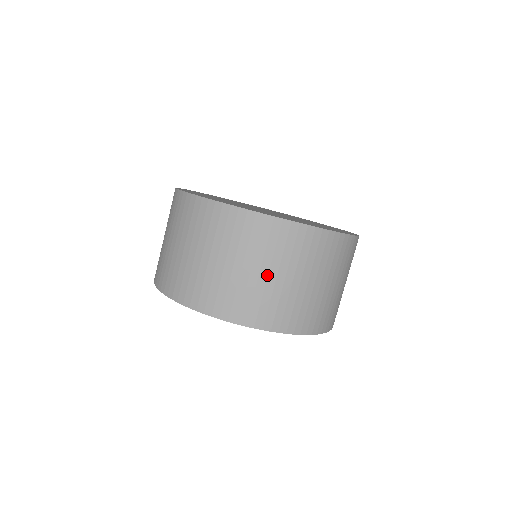
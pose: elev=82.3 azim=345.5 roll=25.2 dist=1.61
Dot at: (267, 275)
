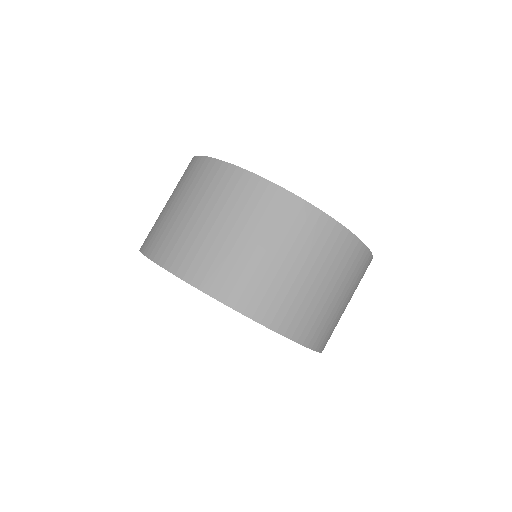
Dot at: (192, 214)
